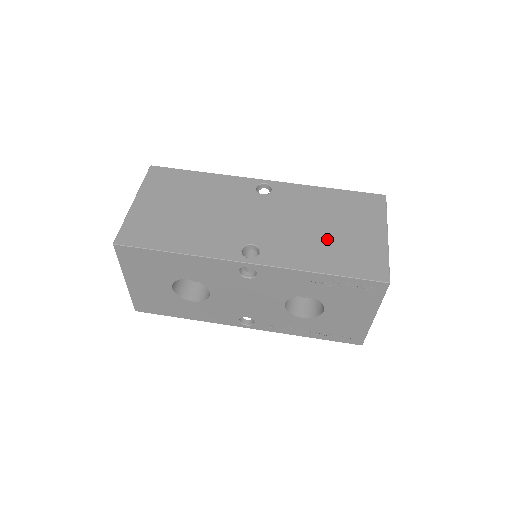
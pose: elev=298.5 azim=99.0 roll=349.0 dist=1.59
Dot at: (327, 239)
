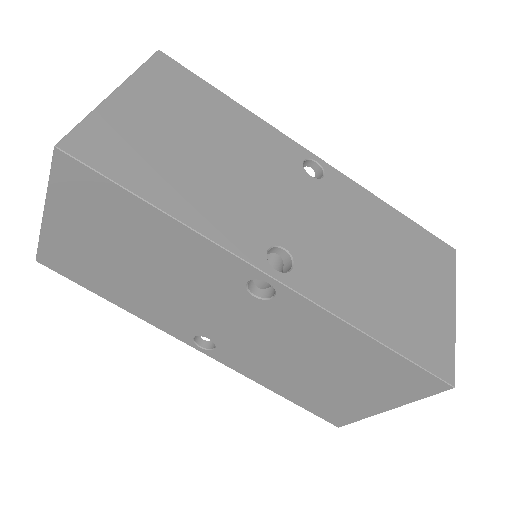
Dot at: (306, 378)
